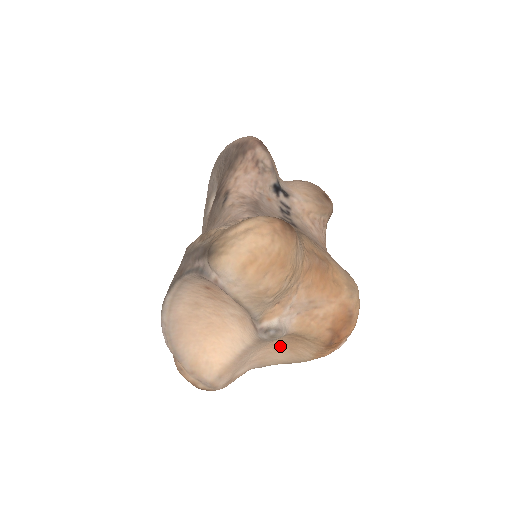
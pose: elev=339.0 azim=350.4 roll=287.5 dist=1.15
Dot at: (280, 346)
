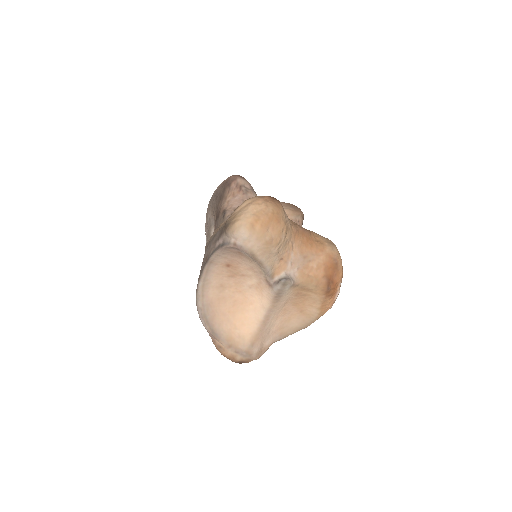
Dot at: (292, 311)
